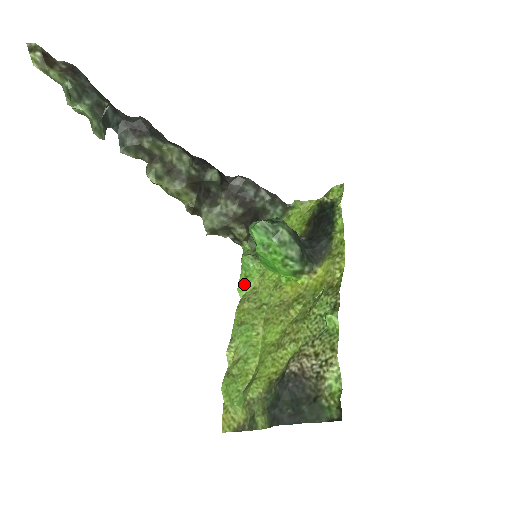
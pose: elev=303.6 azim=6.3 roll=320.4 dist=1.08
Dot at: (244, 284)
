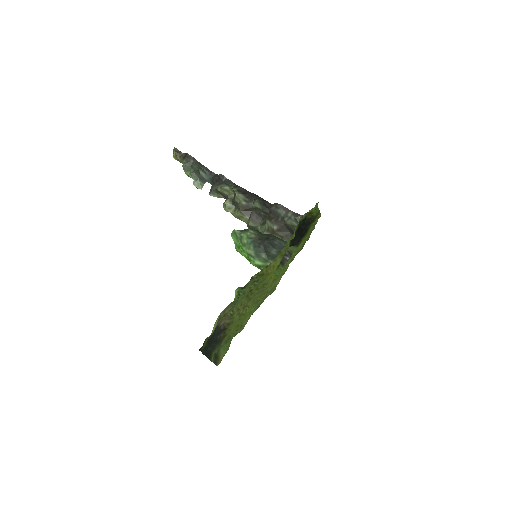
Dot at: occluded
